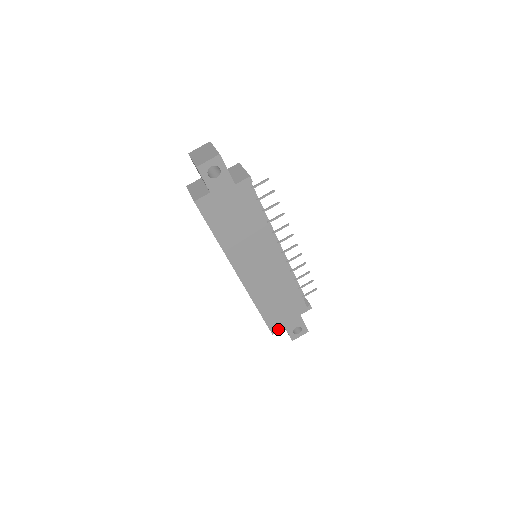
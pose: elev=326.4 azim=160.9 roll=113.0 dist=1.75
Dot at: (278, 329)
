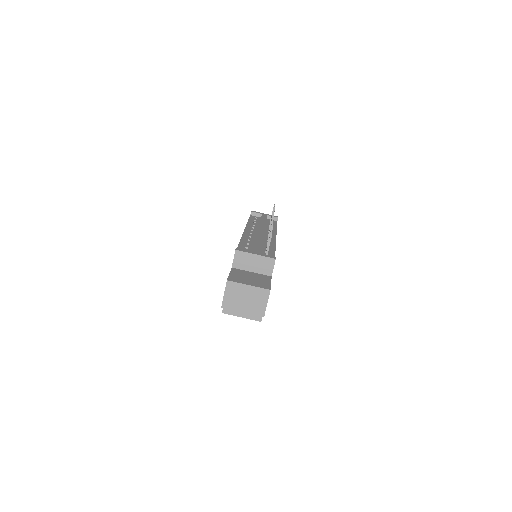
Dot at: occluded
